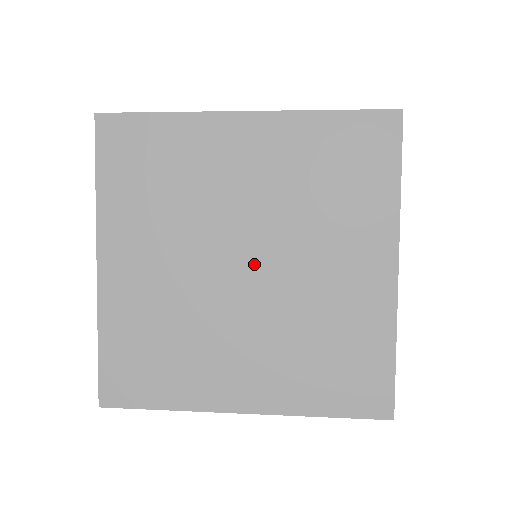
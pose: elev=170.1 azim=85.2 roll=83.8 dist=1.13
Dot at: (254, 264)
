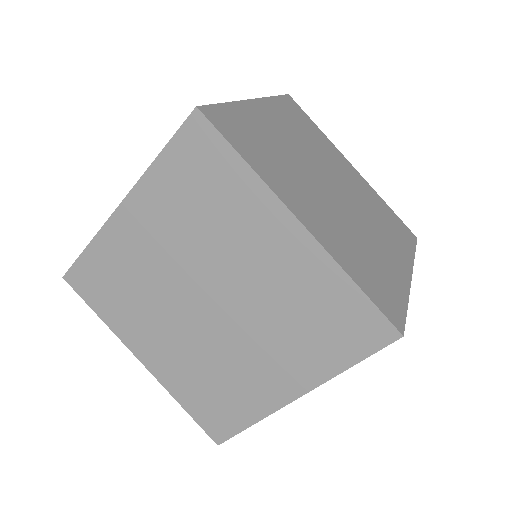
Dot at: occluded
